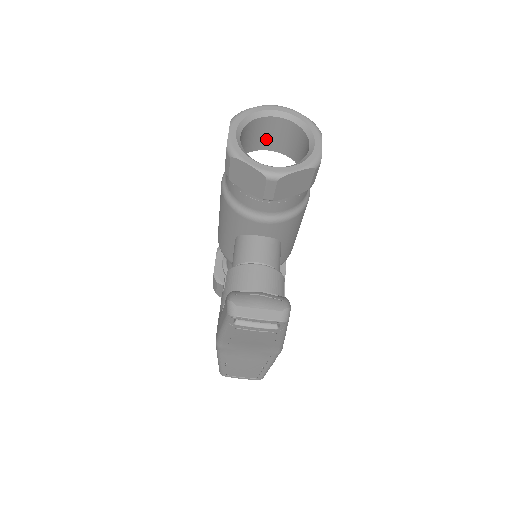
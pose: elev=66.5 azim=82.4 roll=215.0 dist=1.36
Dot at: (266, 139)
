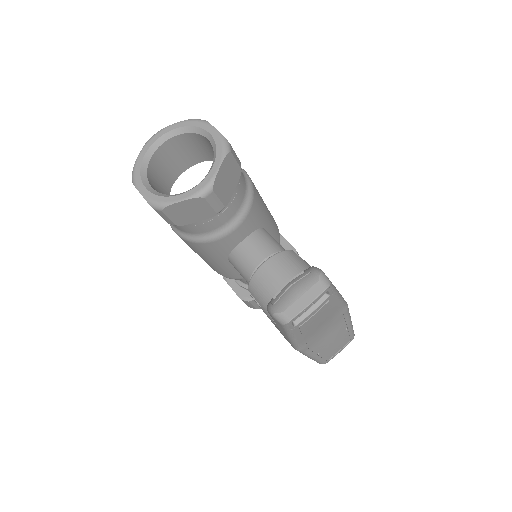
Dot at: (172, 168)
